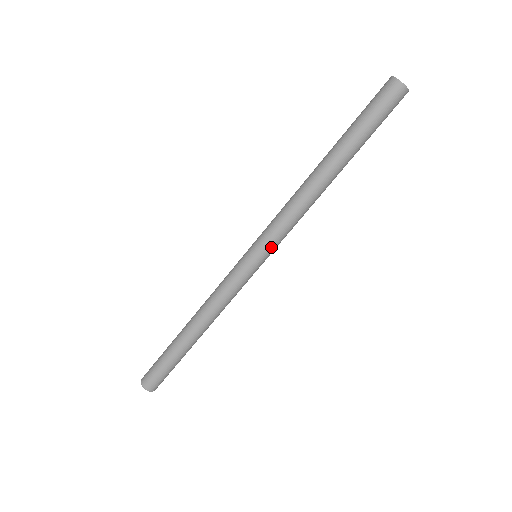
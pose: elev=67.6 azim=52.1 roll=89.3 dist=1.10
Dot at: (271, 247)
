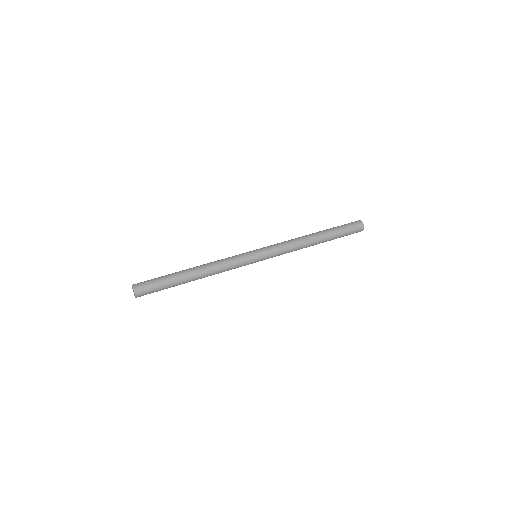
Dot at: (269, 255)
